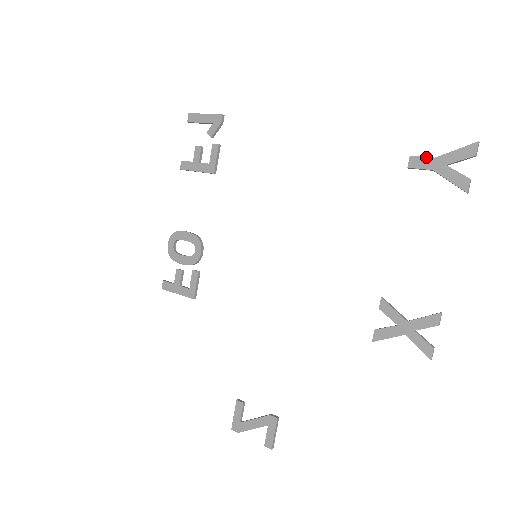
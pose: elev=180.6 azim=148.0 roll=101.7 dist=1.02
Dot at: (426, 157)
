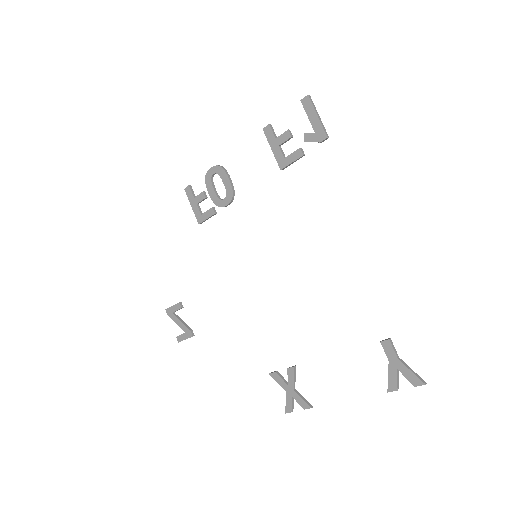
Dot at: (395, 352)
